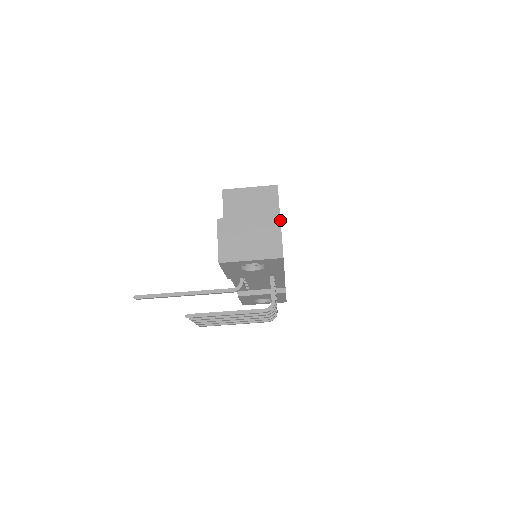
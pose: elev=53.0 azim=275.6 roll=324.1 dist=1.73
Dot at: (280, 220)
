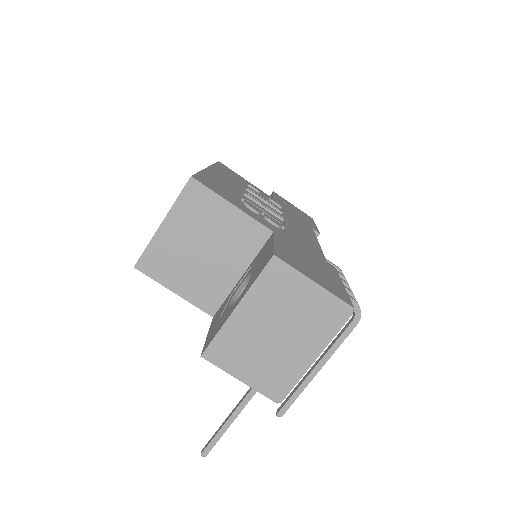
Dot at: (286, 264)
